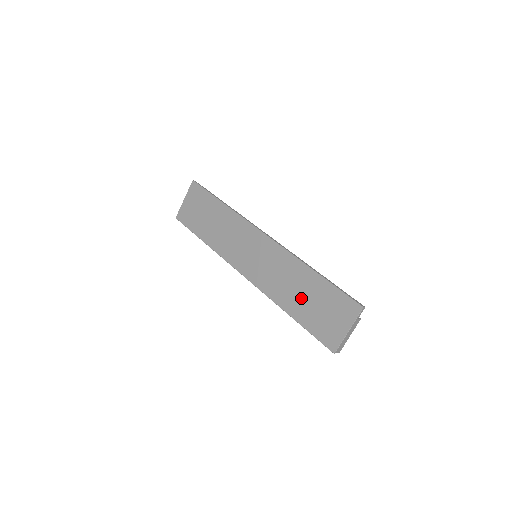
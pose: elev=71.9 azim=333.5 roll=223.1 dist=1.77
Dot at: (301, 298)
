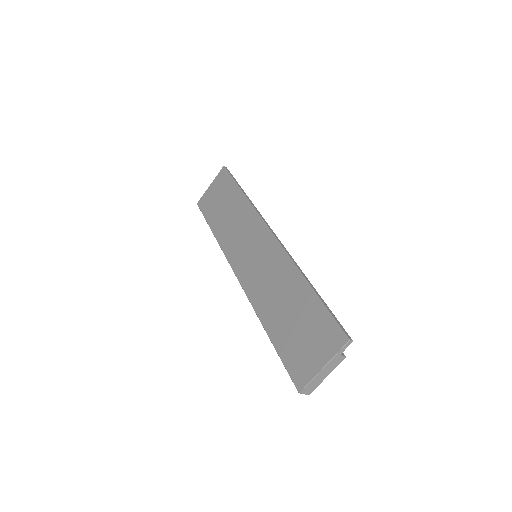
Dot at: (284, 313)
